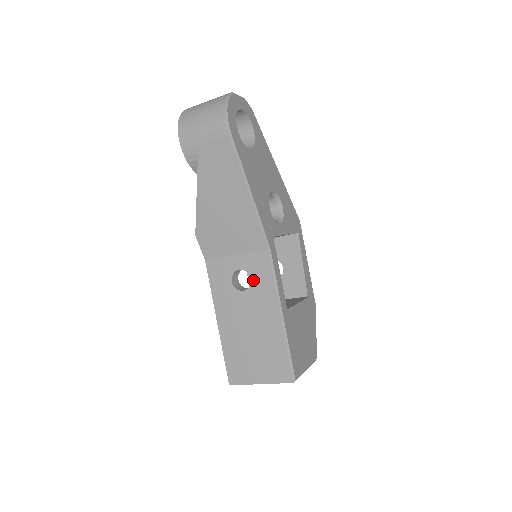
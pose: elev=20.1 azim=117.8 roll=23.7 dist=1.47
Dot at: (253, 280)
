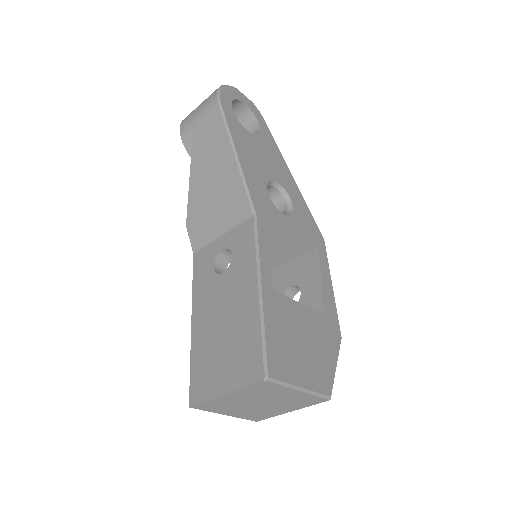
Dot at: (234, 256)
